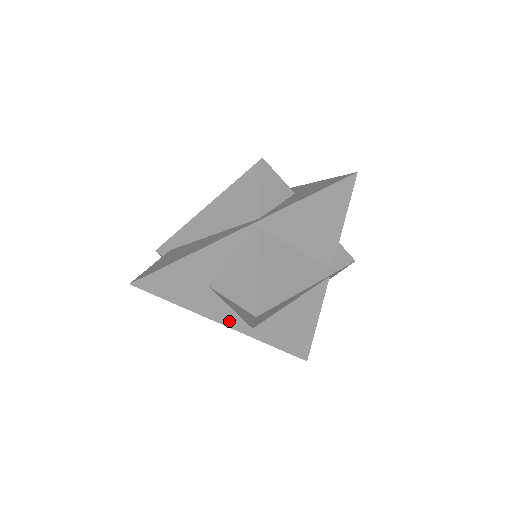
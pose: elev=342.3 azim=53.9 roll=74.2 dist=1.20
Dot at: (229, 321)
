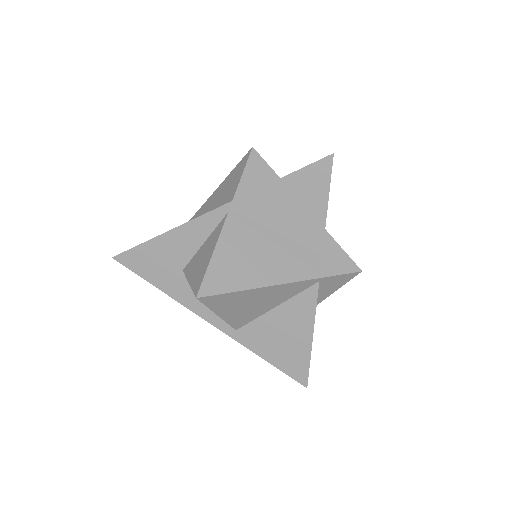
Dot at: (209, 316)
